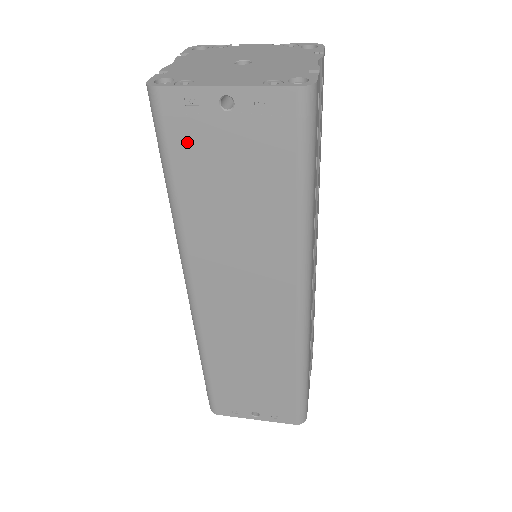
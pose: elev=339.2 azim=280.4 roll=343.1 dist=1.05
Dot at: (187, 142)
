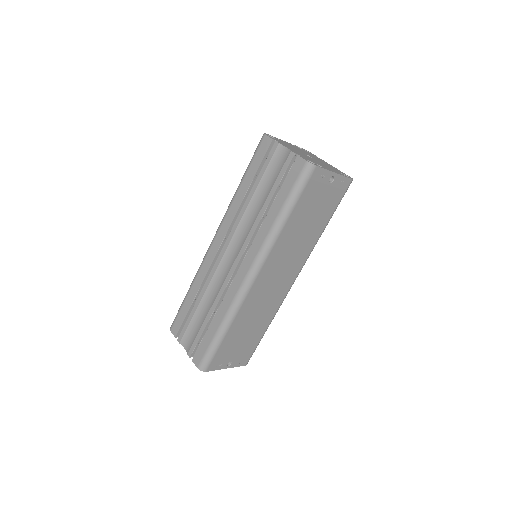
Dot at: (310, 192)
